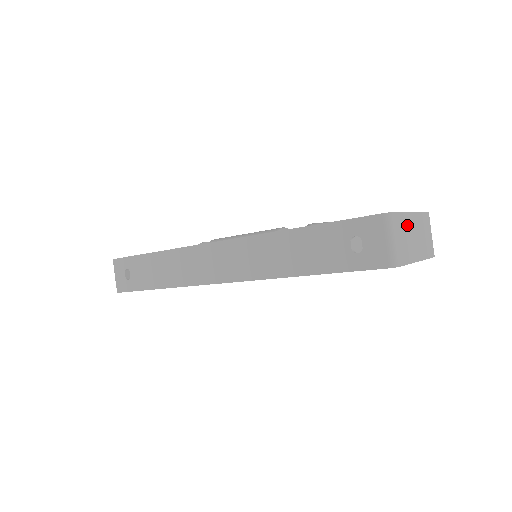
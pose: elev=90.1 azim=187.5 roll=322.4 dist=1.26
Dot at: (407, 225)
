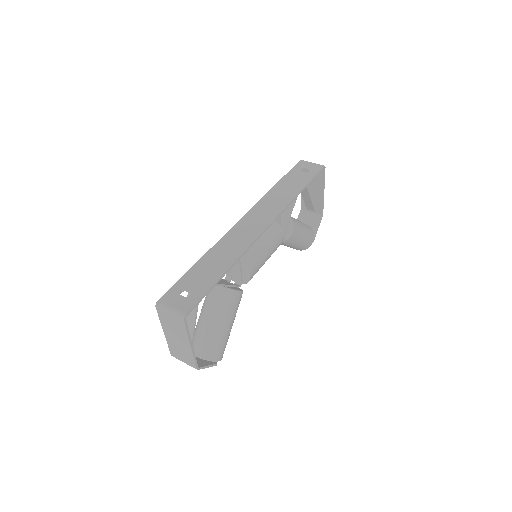
Dot at: occluded
